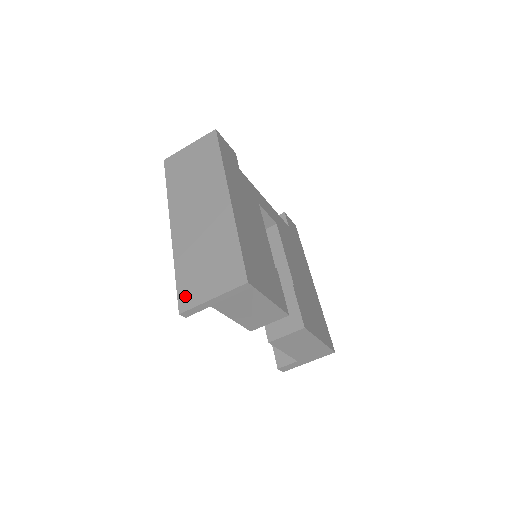
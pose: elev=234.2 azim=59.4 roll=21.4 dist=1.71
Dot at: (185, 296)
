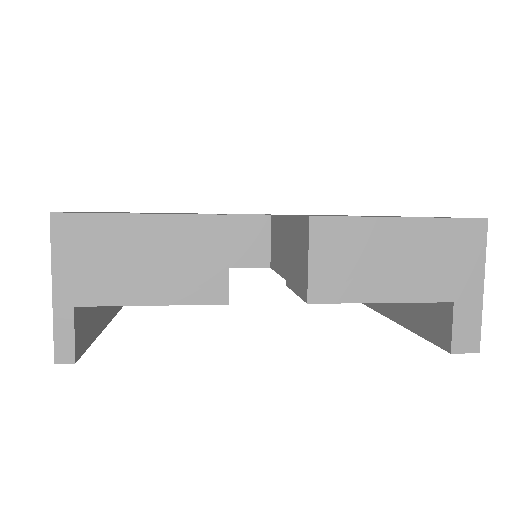
Dot at: occluded
